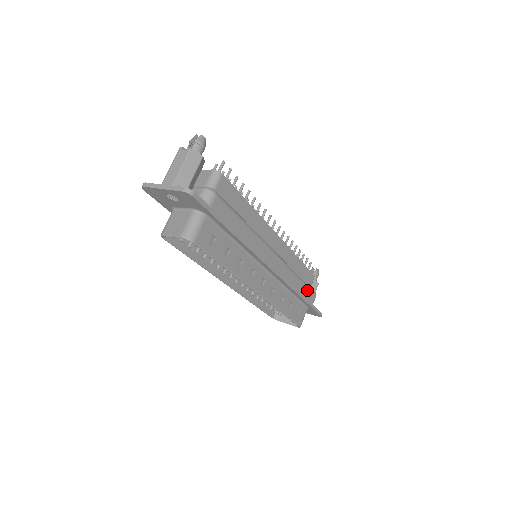
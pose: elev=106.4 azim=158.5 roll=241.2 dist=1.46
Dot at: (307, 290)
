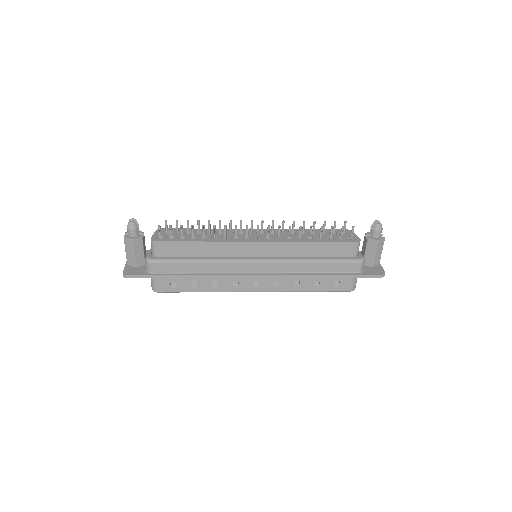
Dot at: (337, 265)
